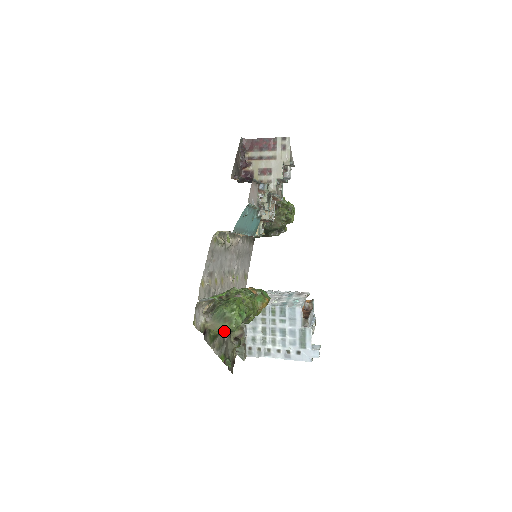
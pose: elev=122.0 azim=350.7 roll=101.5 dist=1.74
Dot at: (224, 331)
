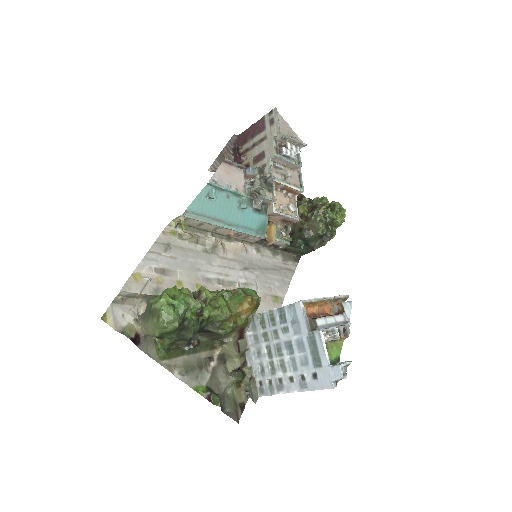
Dot at: (158, 333)
